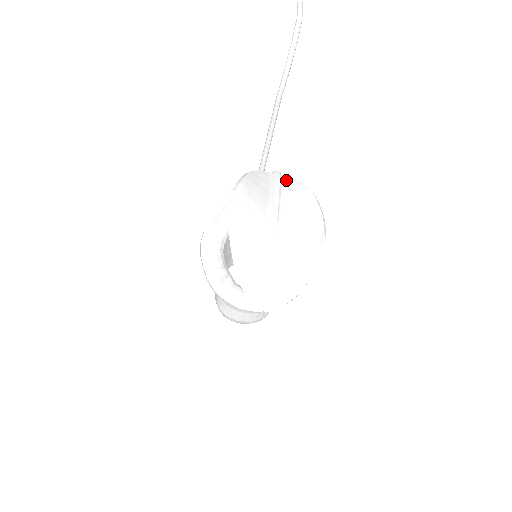
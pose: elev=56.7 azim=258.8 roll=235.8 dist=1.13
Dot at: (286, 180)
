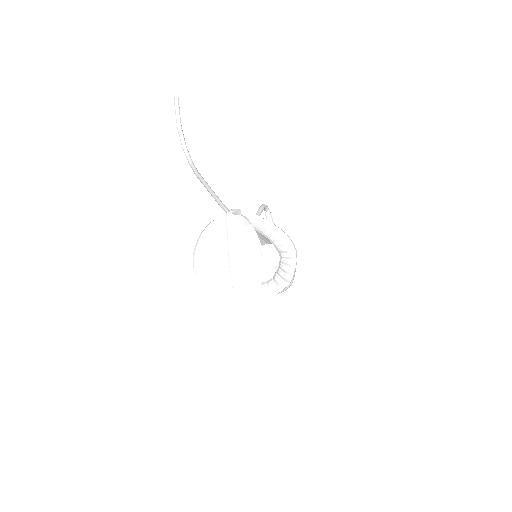
Dot at: (234, 219)
